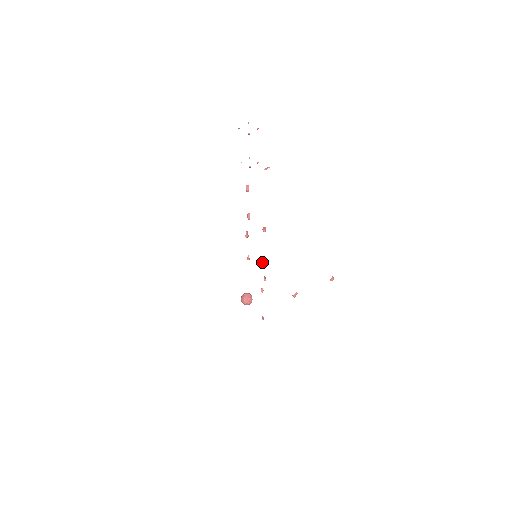
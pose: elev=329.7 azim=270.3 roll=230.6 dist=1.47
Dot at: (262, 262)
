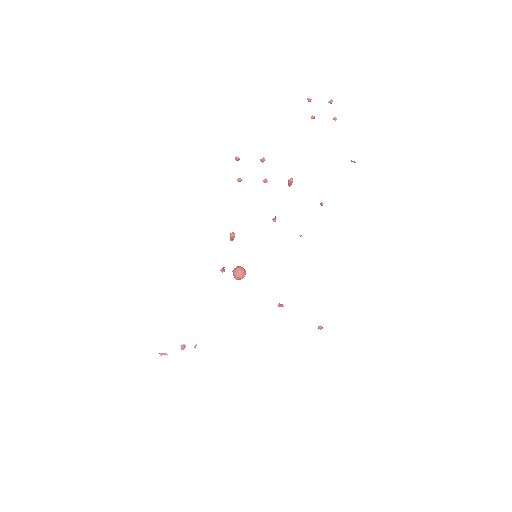
Dot at: (351, 161)
